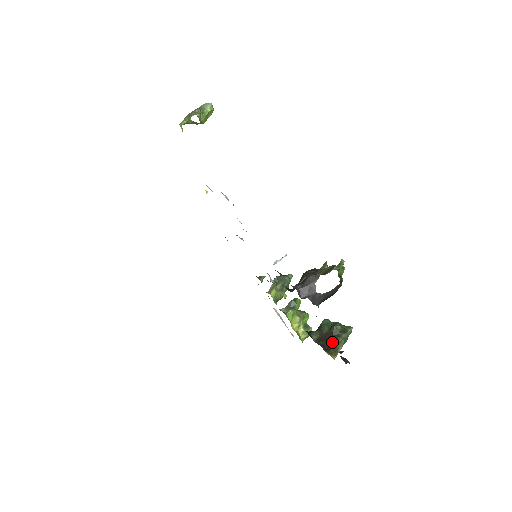
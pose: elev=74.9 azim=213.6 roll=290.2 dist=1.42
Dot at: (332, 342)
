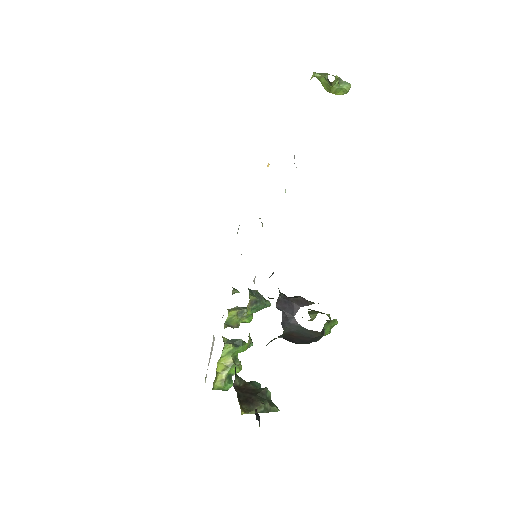
Dot at: (252, 399)
